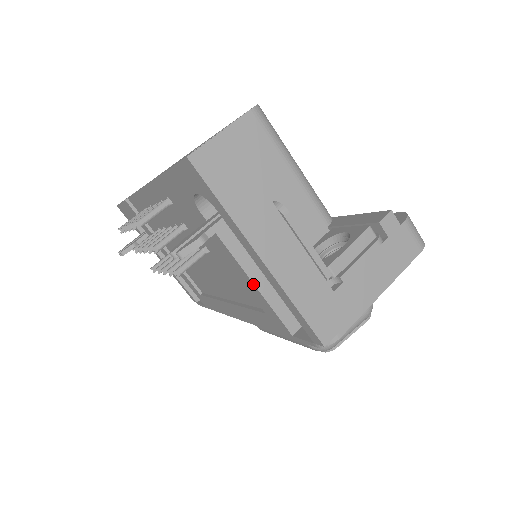
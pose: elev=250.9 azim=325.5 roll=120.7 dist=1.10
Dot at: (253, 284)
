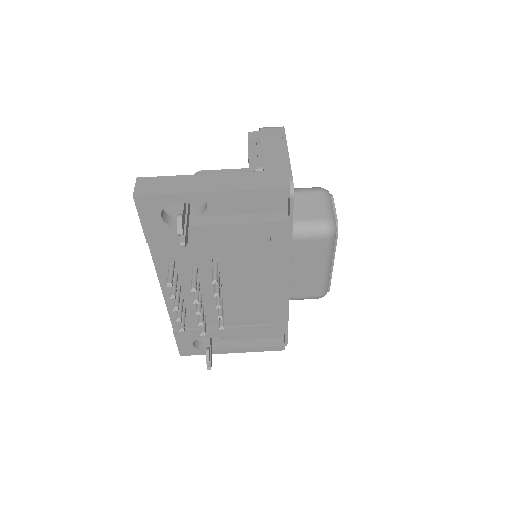
Dot at: (239, 225)
